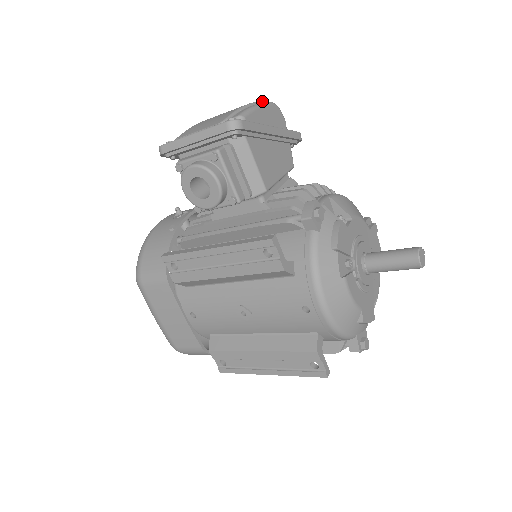
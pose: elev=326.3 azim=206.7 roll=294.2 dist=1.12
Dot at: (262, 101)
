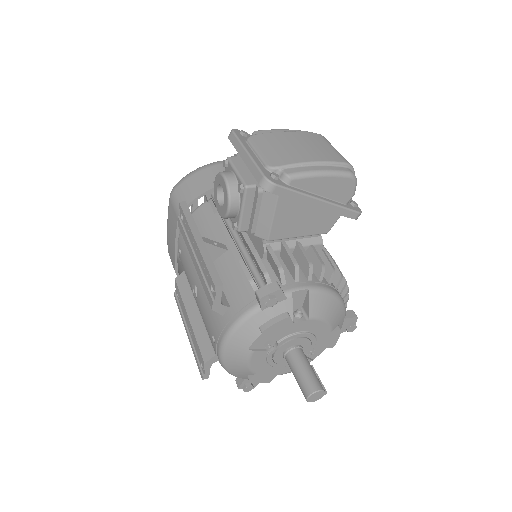
Dot at: (348, 164)
